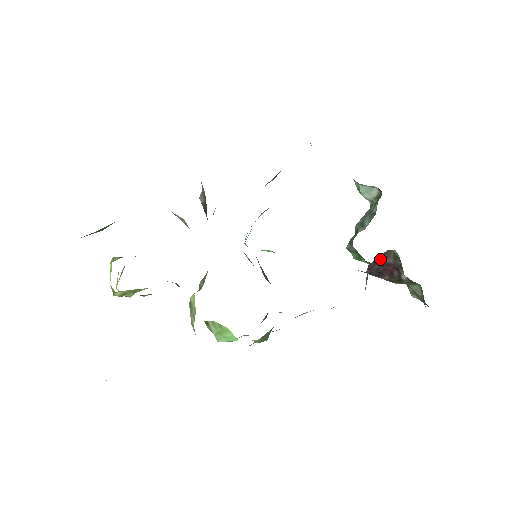
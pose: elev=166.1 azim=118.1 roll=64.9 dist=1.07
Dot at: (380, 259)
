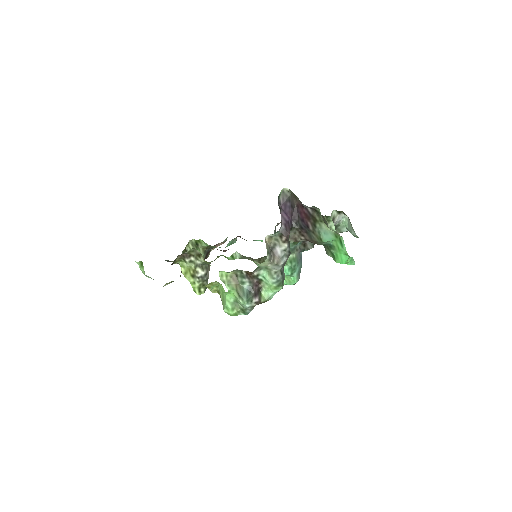
Dot at: (290, 204)
